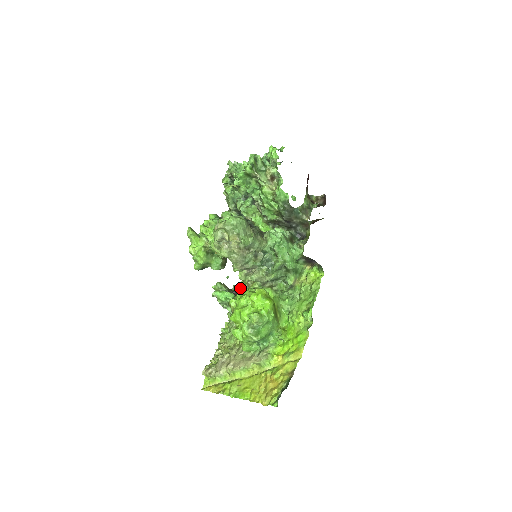
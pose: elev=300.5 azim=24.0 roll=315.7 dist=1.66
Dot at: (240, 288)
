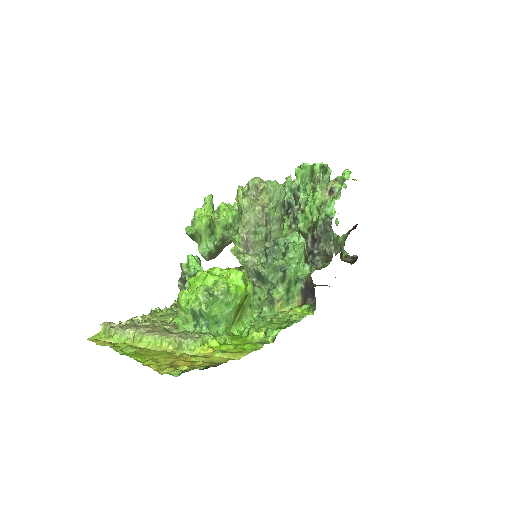
Dot at: occluded
